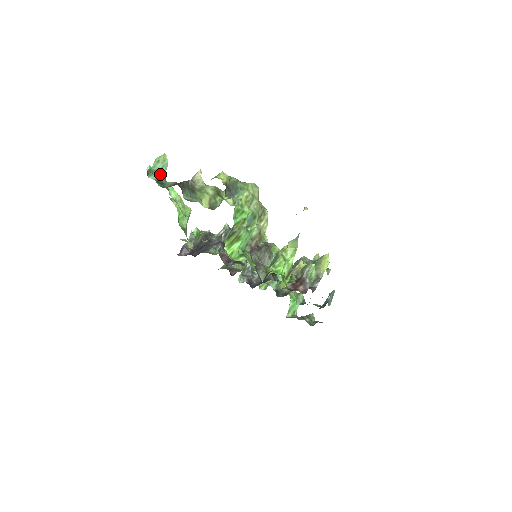
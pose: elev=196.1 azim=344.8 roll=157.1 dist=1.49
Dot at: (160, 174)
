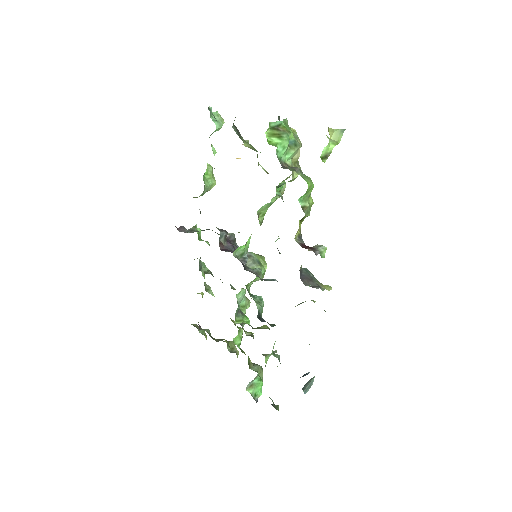
Dot at: occluded
